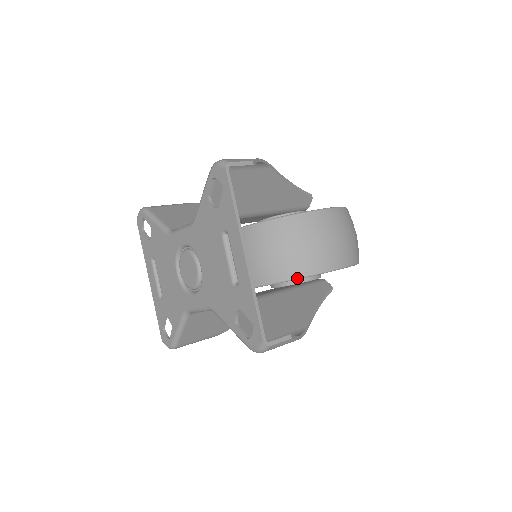
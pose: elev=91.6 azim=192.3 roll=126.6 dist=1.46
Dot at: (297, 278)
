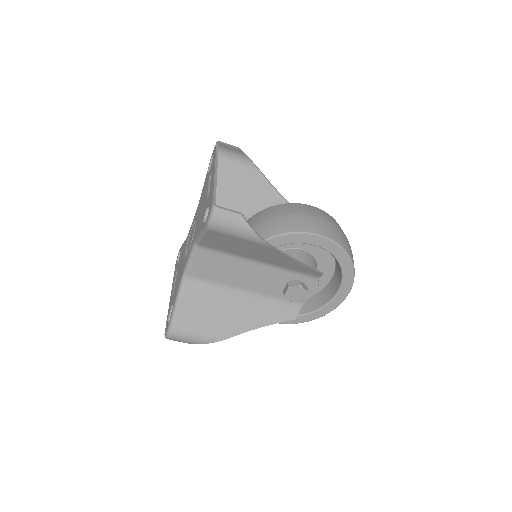
Dot at: (276, 235)
